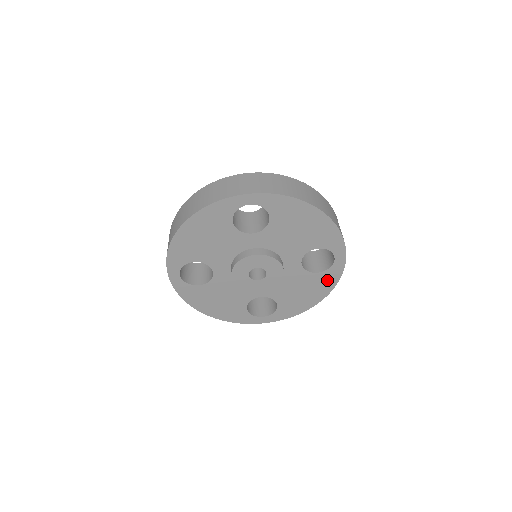
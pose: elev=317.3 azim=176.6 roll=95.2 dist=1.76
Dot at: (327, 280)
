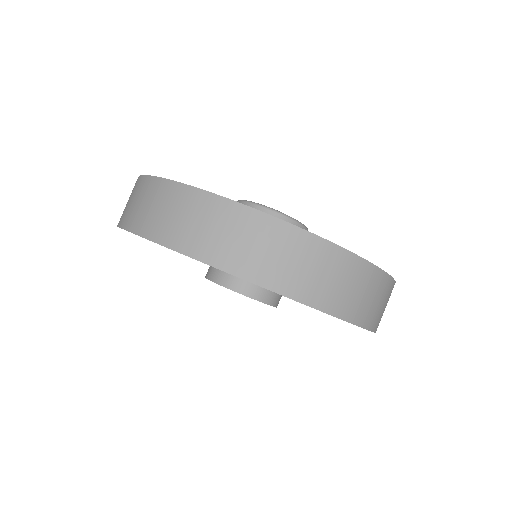
Dot at: occluded
